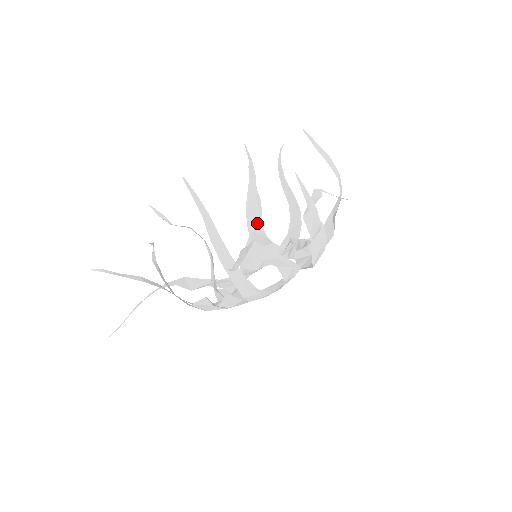
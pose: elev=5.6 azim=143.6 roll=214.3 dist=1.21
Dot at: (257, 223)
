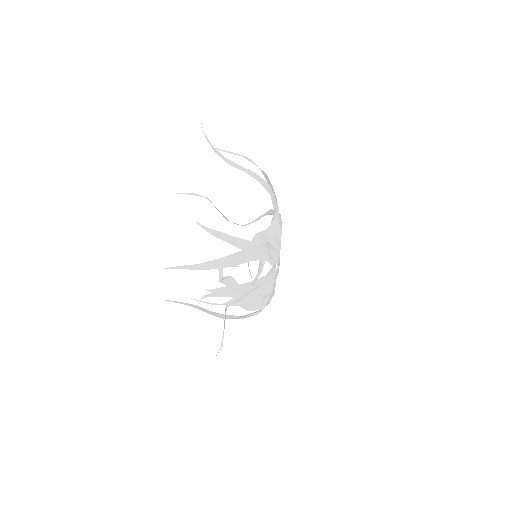
Dot at: occluded
